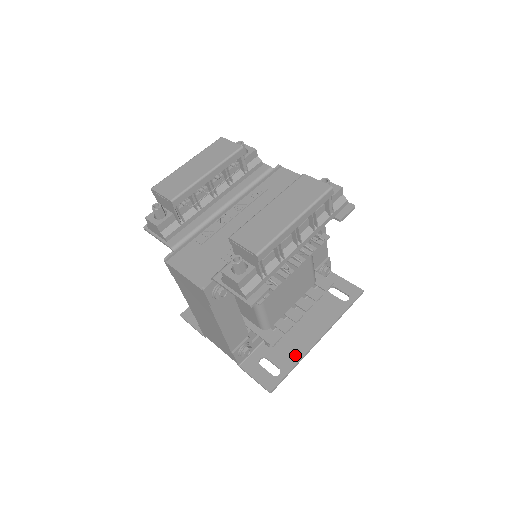
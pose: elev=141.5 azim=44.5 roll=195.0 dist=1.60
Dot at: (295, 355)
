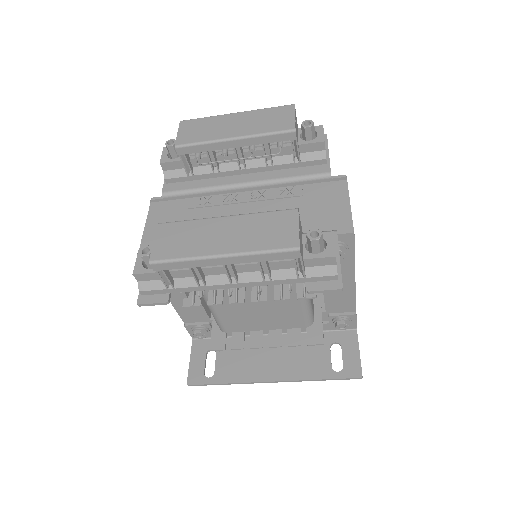
Dot at: (237, 374)
